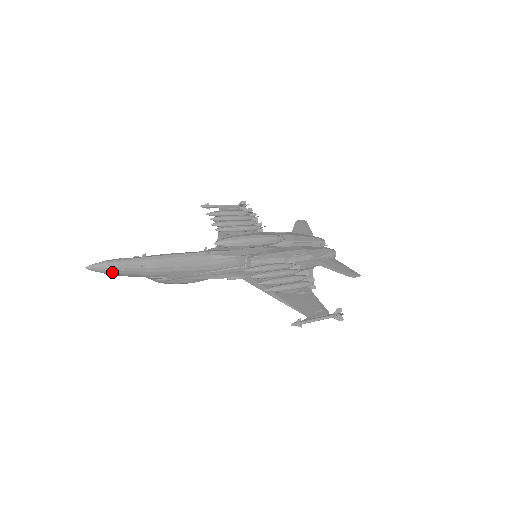
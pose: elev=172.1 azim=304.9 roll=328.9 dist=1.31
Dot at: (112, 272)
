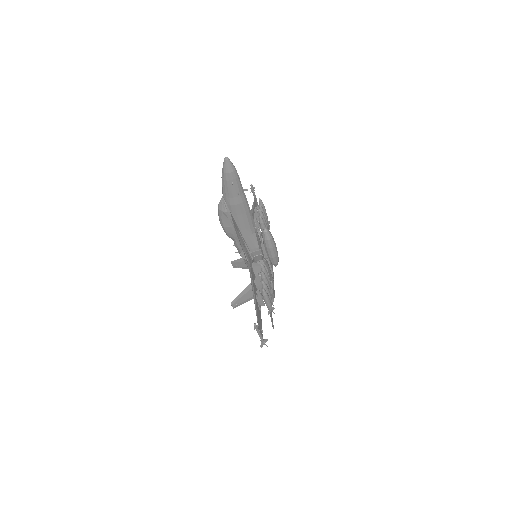
Dot at: (227, 176)
